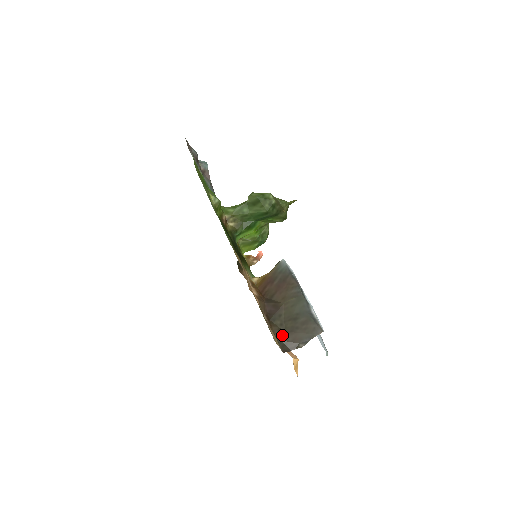
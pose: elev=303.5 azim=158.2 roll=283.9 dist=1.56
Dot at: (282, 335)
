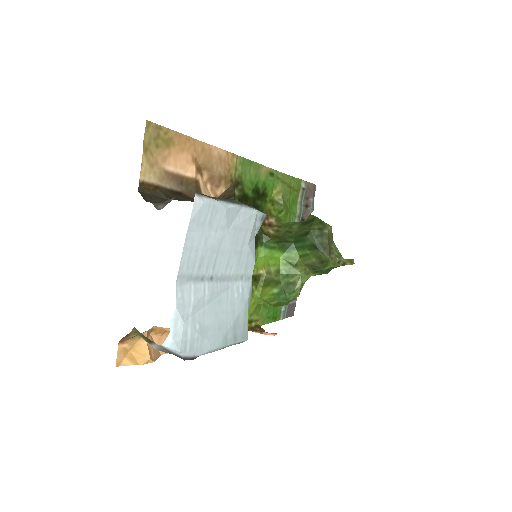
Dot at: (164, 197)
